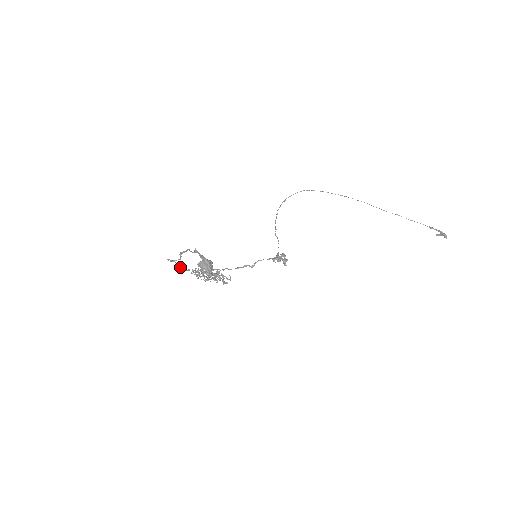
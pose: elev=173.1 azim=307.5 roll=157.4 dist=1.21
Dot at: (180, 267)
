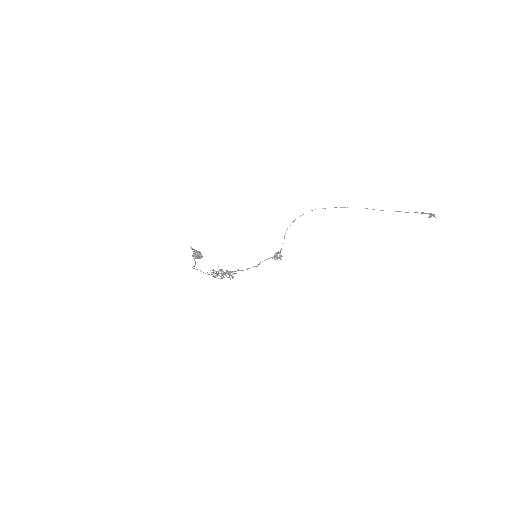
Dot at: occluded
